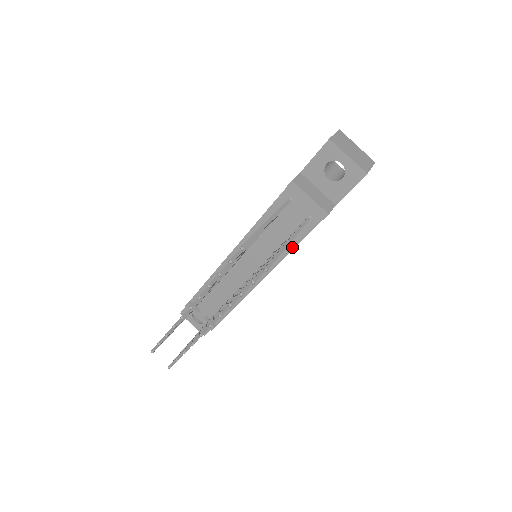
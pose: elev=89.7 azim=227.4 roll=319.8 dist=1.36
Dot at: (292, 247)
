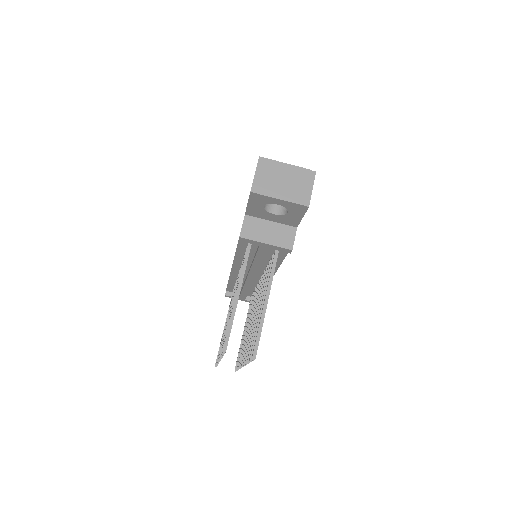
Dot at: (279, 263)
